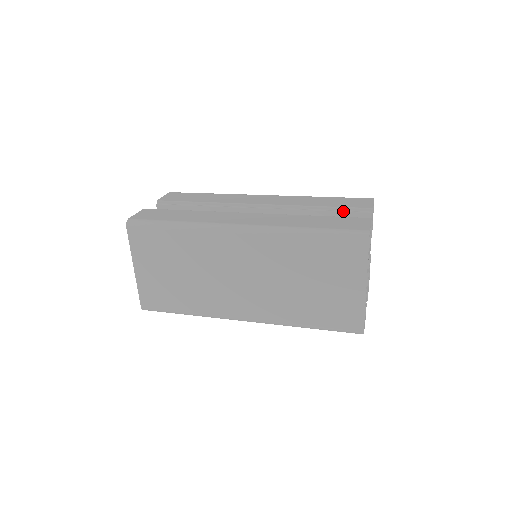
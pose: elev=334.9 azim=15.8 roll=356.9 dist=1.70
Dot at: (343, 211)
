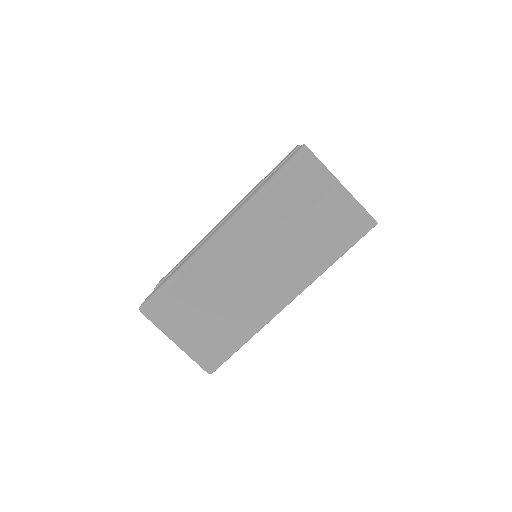
Dot at: occluded
